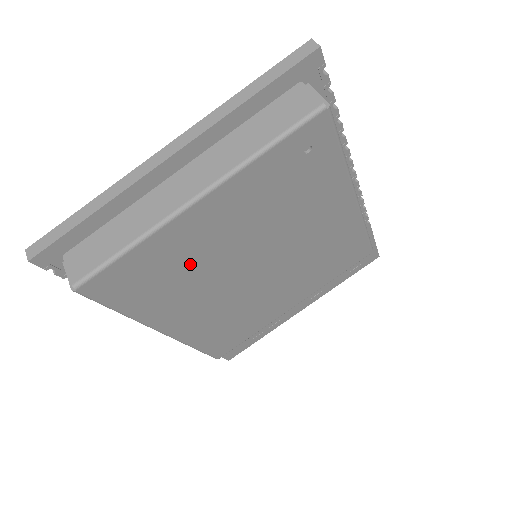
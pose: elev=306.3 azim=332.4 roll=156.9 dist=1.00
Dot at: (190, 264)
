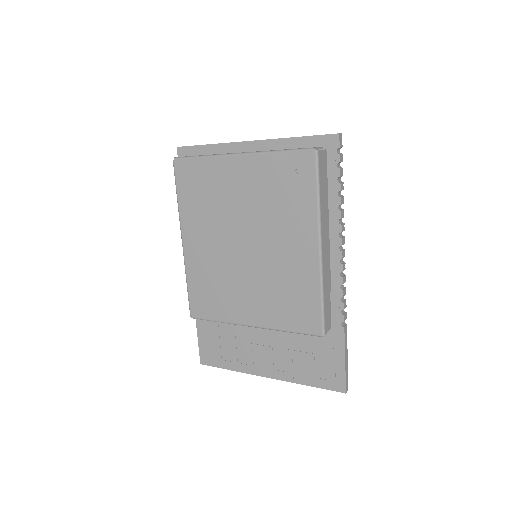
Dot at: (217, 197)
